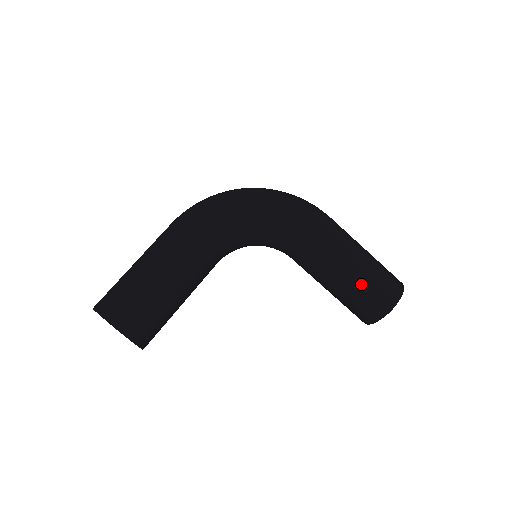
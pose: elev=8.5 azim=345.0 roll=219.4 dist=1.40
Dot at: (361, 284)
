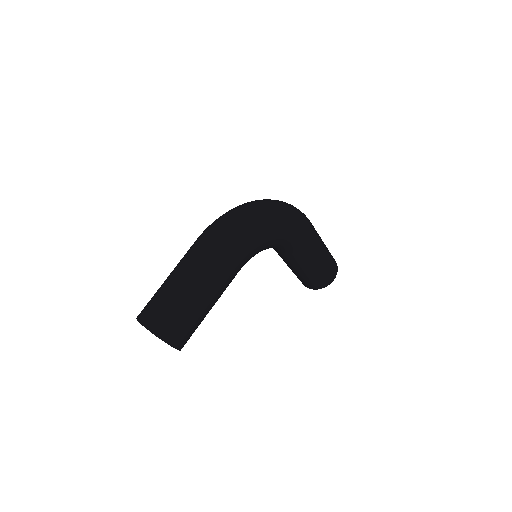
Dot at: (319, 272)
